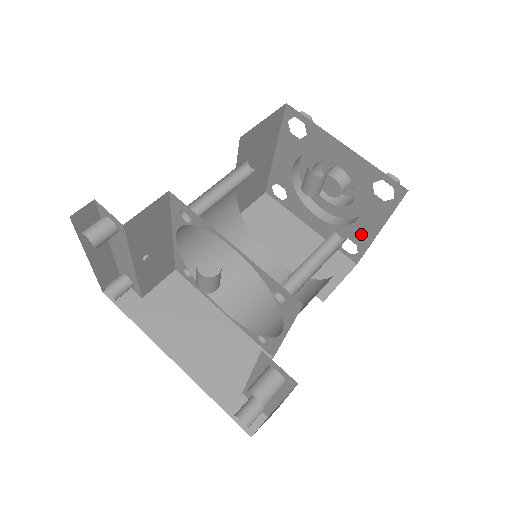
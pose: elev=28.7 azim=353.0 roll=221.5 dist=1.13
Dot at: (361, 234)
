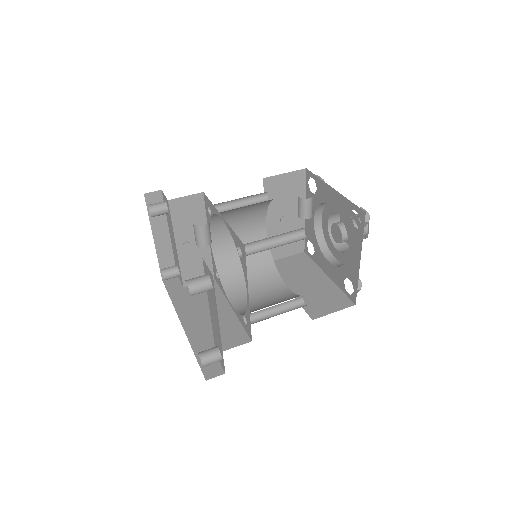
Dot at: (352, 269)
